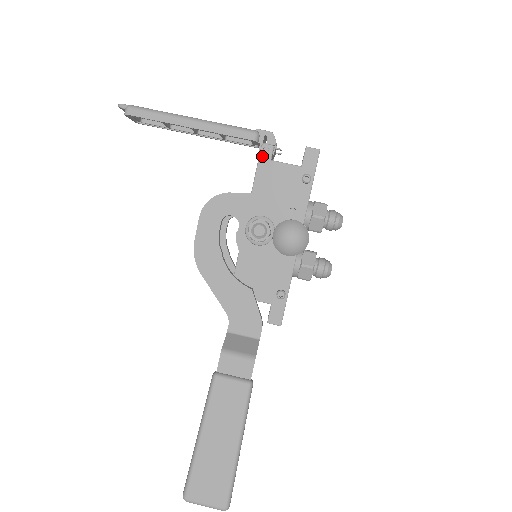
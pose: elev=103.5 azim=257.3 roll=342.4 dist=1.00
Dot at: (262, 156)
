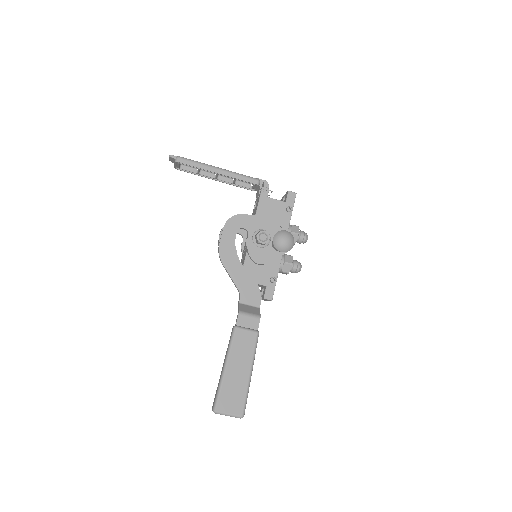
Dot at: (262, 194)
